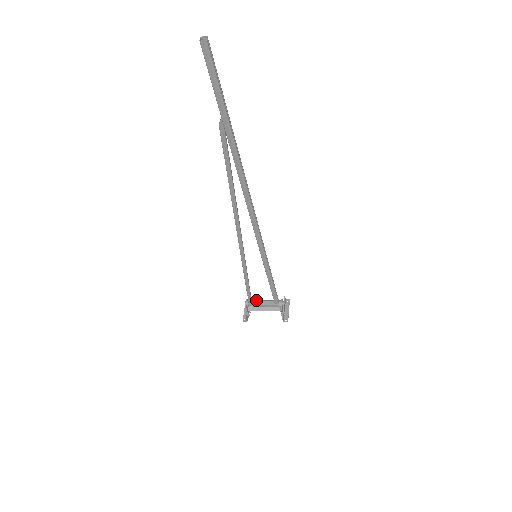
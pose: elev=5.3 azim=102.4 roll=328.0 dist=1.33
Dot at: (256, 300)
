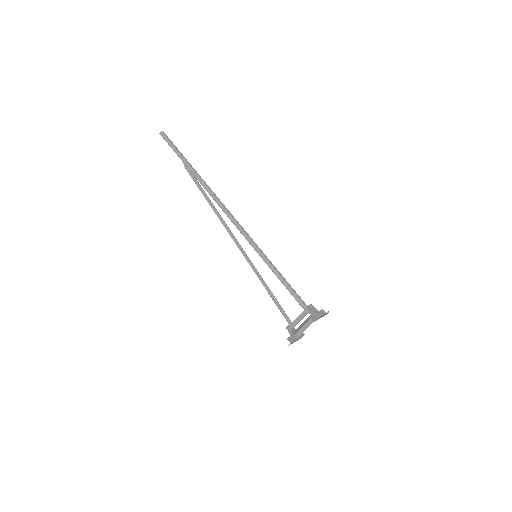
Dot at: occluded
